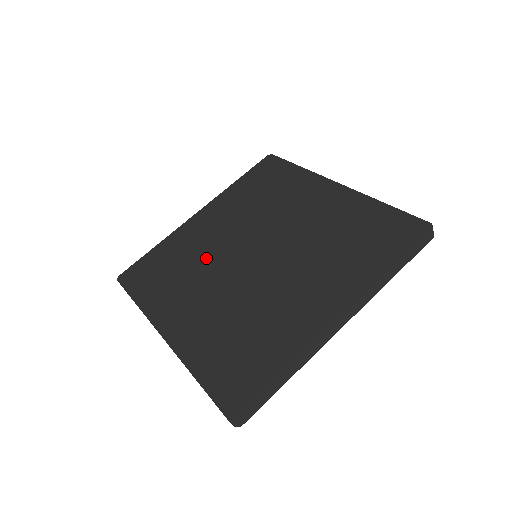
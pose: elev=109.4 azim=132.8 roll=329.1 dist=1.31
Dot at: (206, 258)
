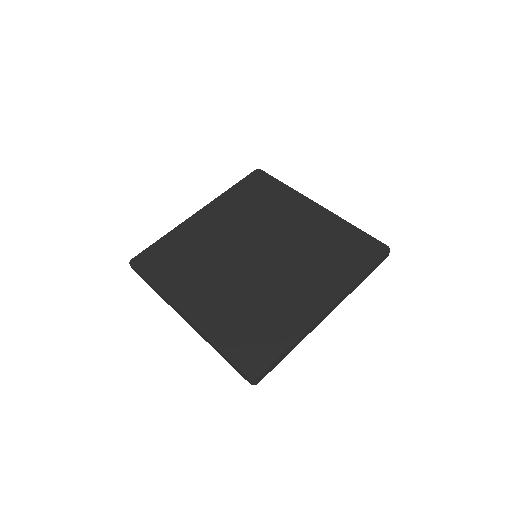
Dot at: (213, 253)
